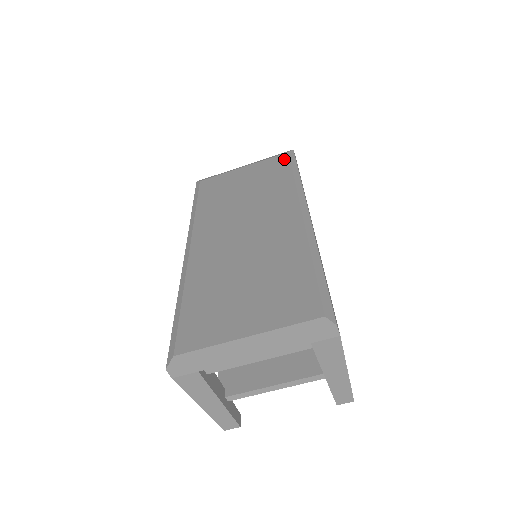
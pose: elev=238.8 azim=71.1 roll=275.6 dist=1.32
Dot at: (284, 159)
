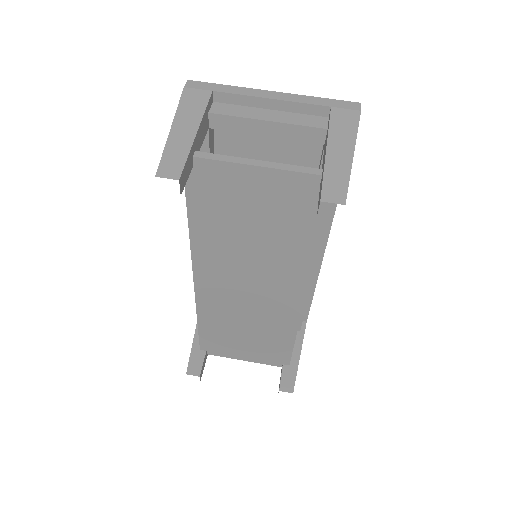
Dot at: occluded
